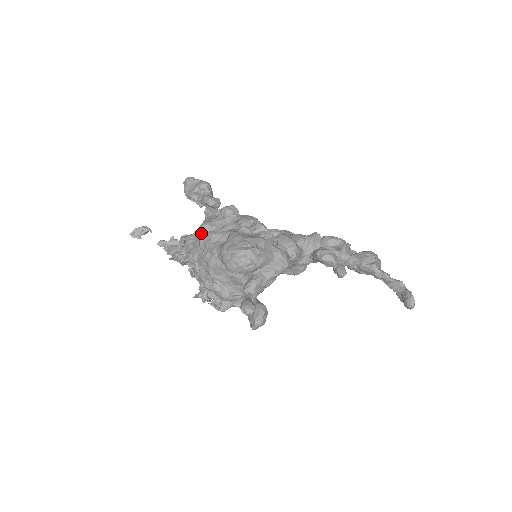
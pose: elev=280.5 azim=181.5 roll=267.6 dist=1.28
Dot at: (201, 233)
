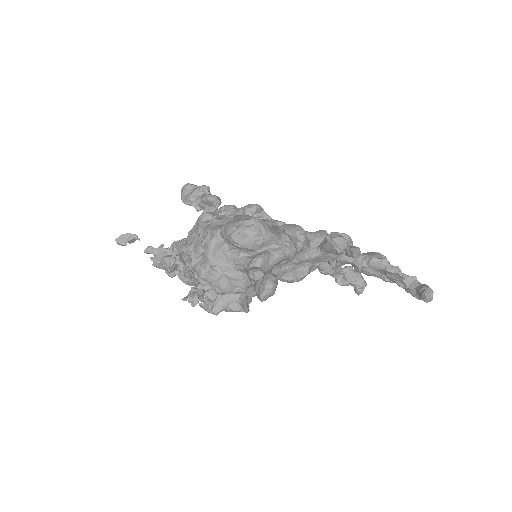
Dot at: (200, 221)
